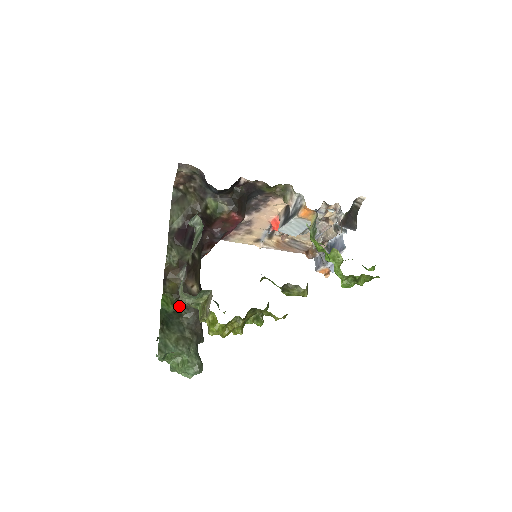
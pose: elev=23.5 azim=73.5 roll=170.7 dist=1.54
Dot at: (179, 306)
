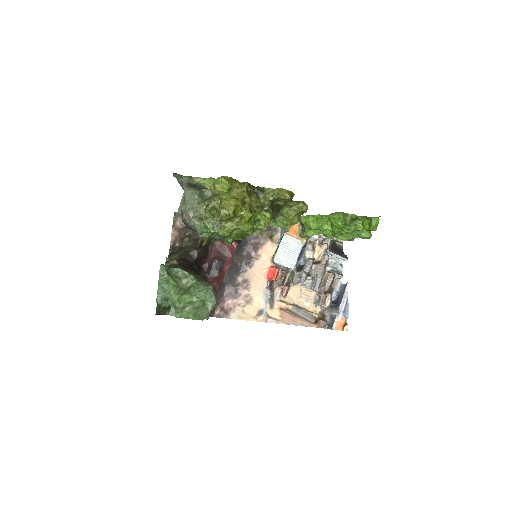
Dot at: occluded
